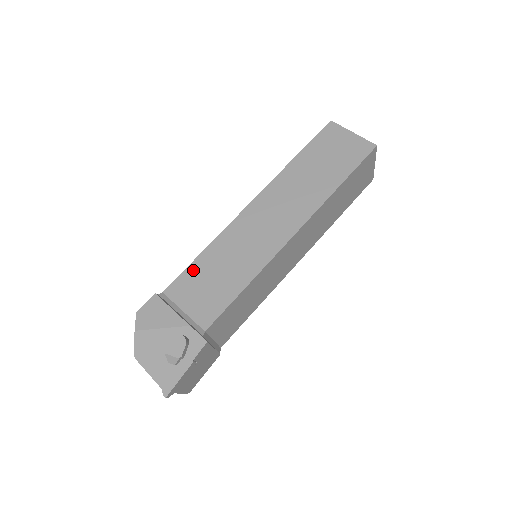
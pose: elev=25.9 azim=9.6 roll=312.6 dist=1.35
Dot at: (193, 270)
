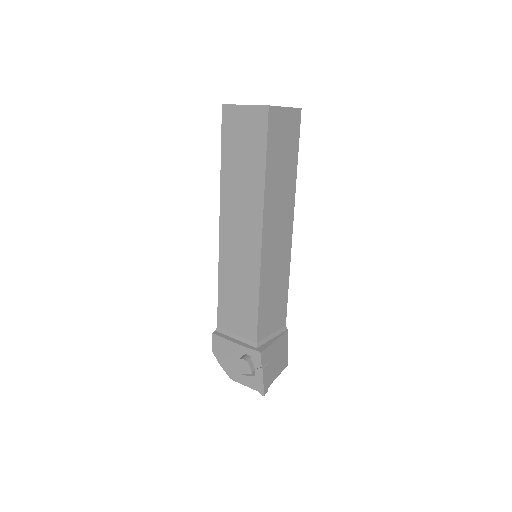
Dot at: (222, 302)
